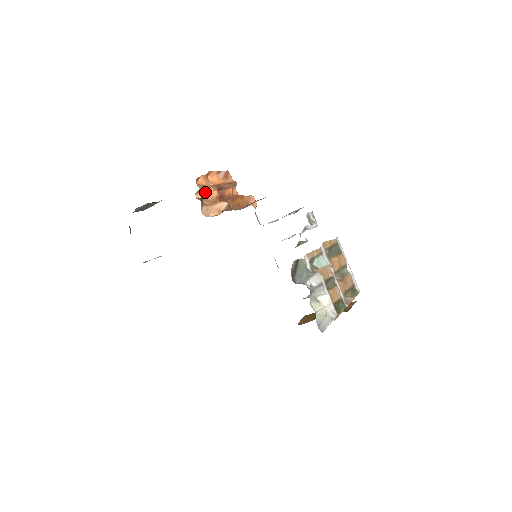
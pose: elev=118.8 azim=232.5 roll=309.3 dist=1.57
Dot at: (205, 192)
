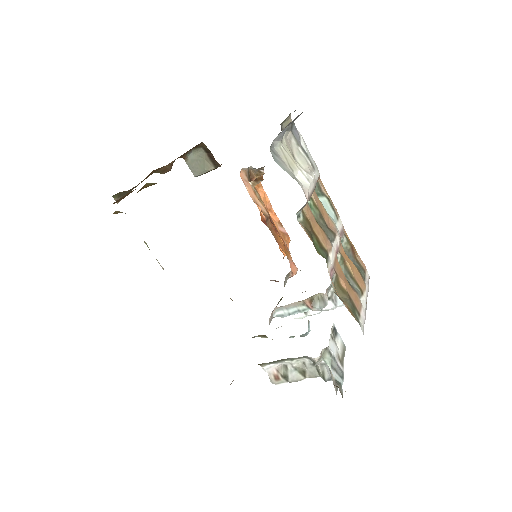
Dot at: occluded
